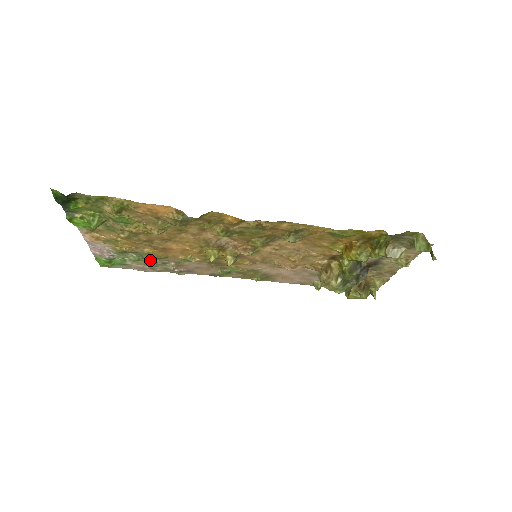
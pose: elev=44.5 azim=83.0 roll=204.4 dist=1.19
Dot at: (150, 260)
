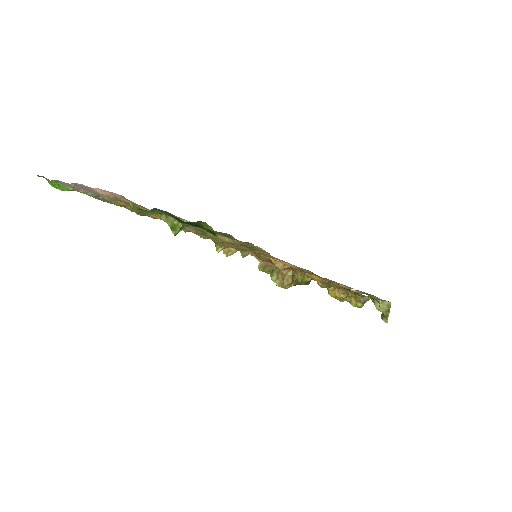
Dot at: occluded
